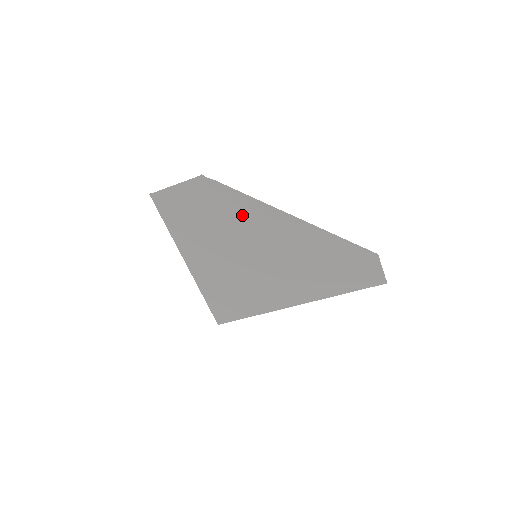
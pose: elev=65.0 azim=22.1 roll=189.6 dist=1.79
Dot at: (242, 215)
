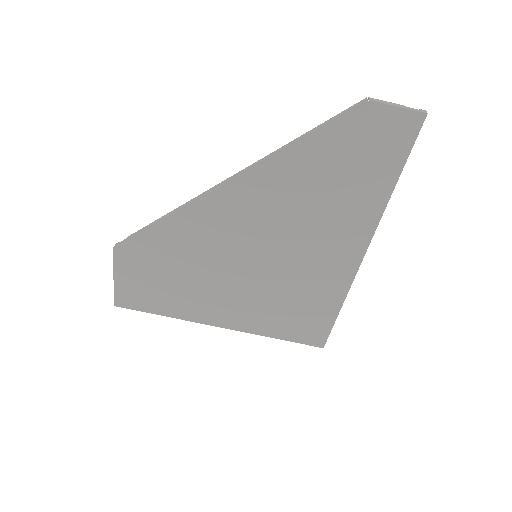
Dot at: (189, 237)
